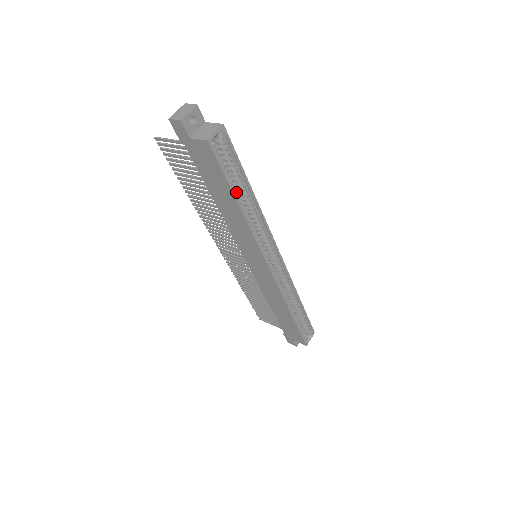
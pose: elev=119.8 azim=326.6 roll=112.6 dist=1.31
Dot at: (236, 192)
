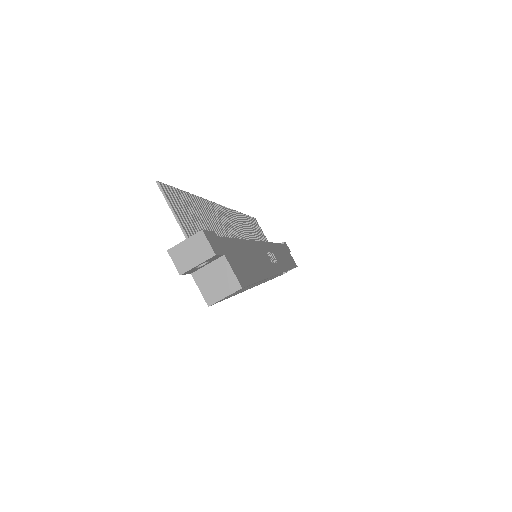
Dot at: occluded
